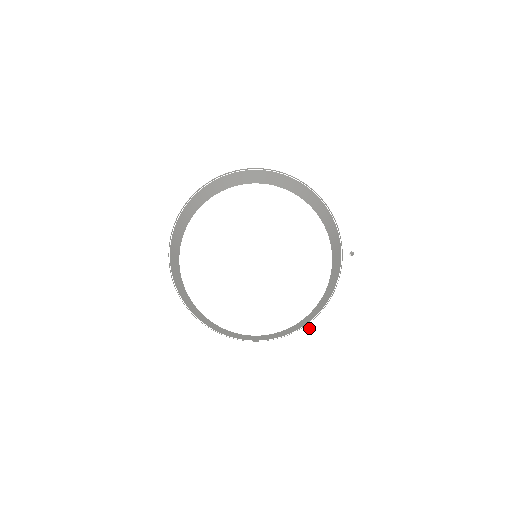
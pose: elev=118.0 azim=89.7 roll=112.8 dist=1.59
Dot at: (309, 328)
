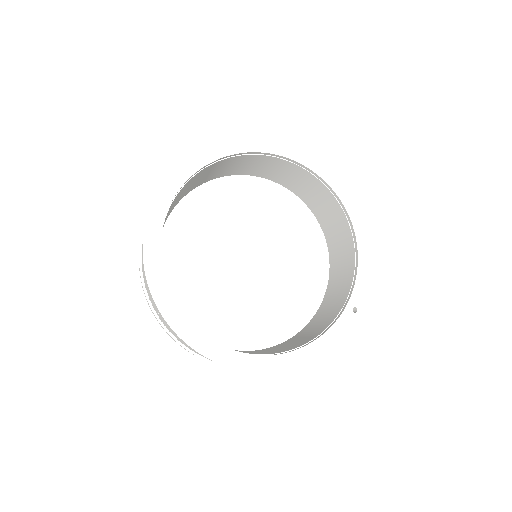
Dot at: (274, 359)
